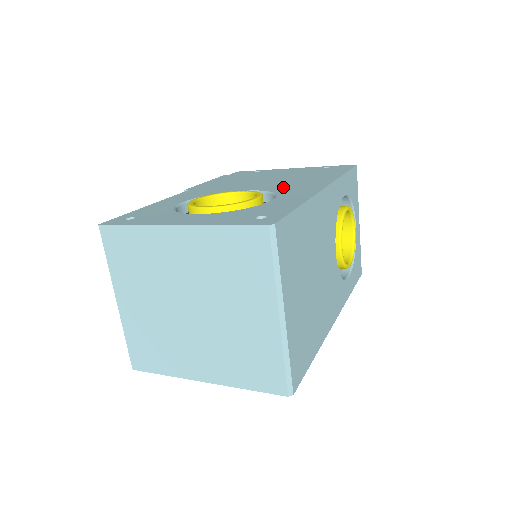
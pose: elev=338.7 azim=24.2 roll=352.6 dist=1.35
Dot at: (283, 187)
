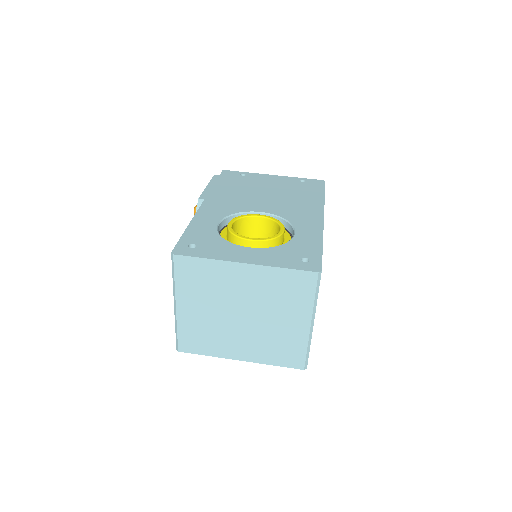
Dot at: (289, 212)
